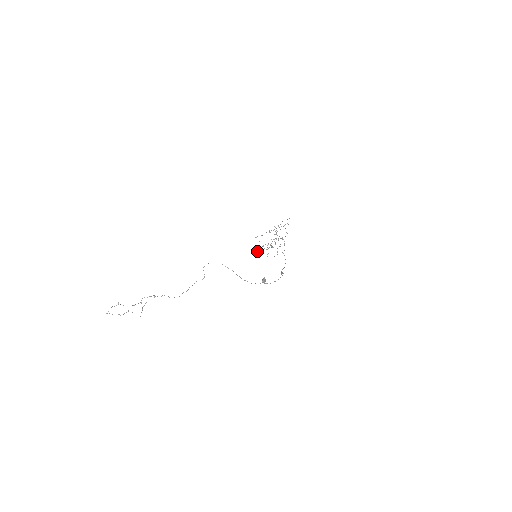
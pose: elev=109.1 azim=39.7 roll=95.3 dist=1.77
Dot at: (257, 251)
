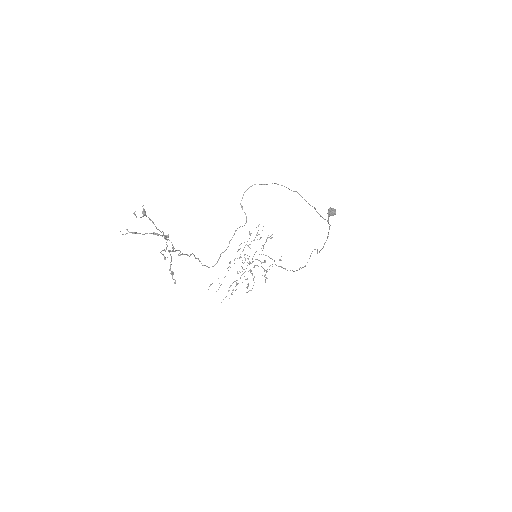
Dot at: occluded
